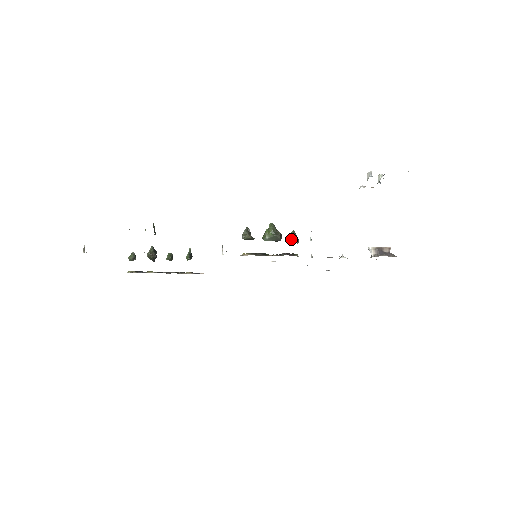
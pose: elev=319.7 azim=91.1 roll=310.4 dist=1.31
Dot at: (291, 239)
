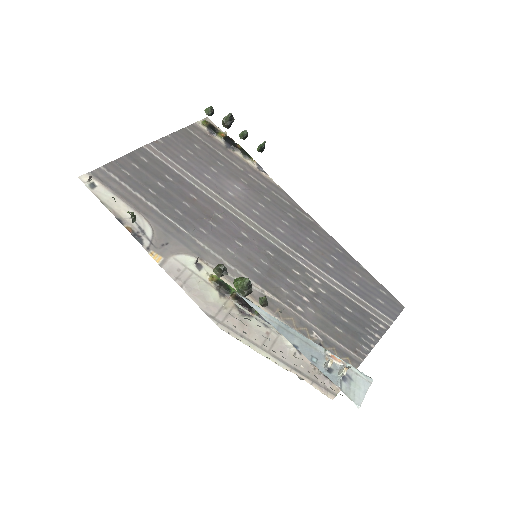
Dot at: (260, 300)
